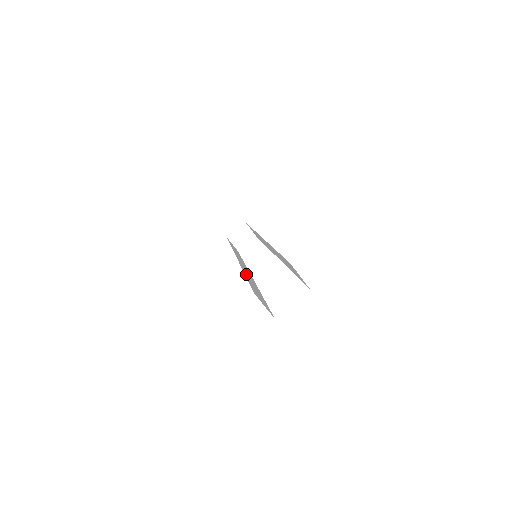
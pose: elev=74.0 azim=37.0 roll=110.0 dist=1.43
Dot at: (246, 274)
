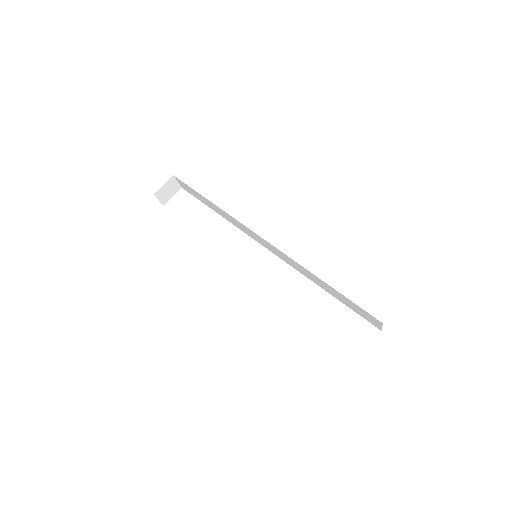
Dot at: occluded
